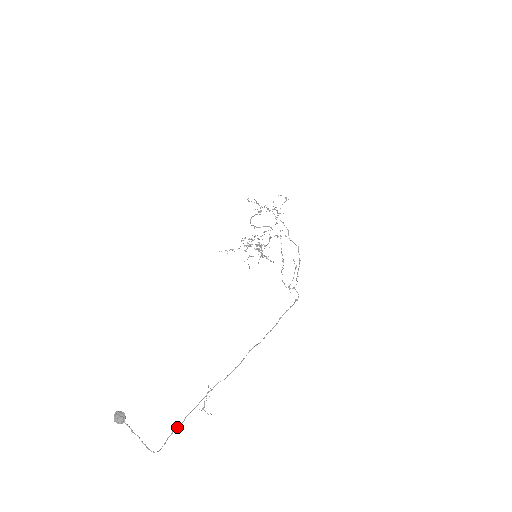
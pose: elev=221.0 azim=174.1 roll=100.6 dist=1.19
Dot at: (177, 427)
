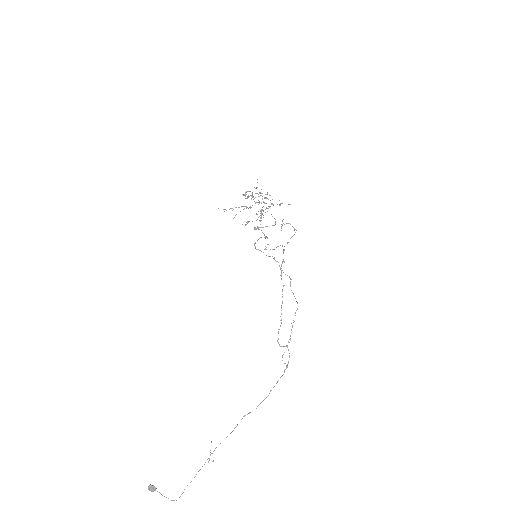
Dot at: occluded
